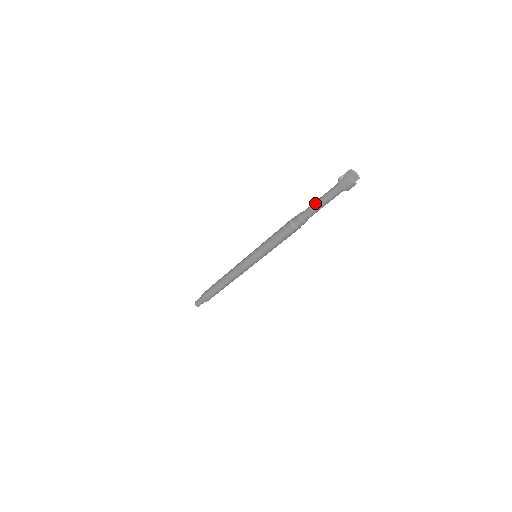
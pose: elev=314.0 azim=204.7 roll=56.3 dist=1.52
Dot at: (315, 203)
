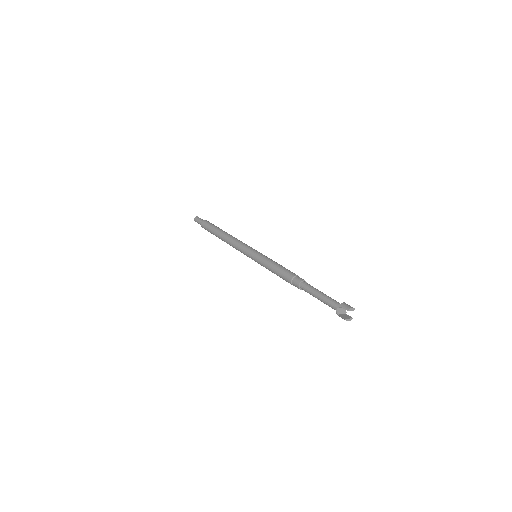
Dot at: (314, 296)
